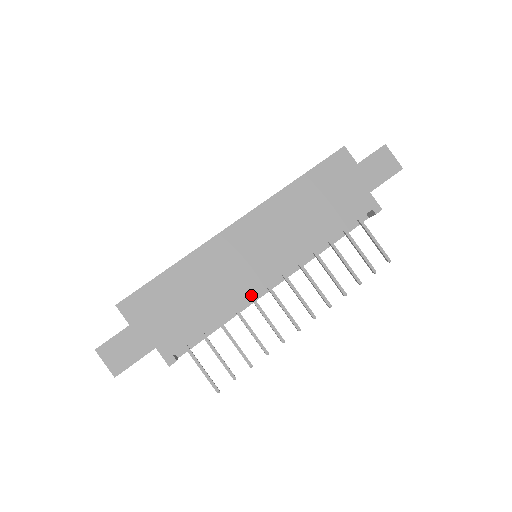
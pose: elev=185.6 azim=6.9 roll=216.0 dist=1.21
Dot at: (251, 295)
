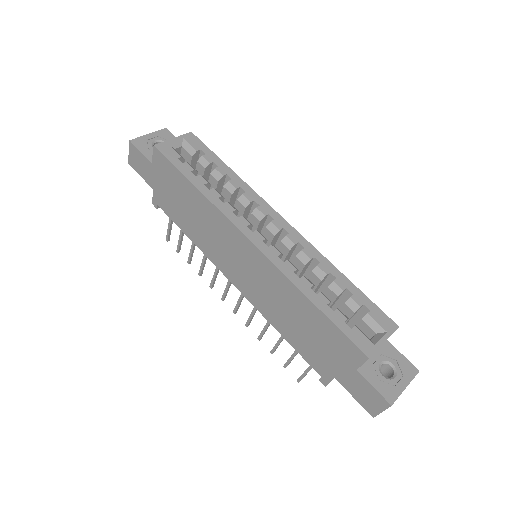
Dot at: (214, 262)
